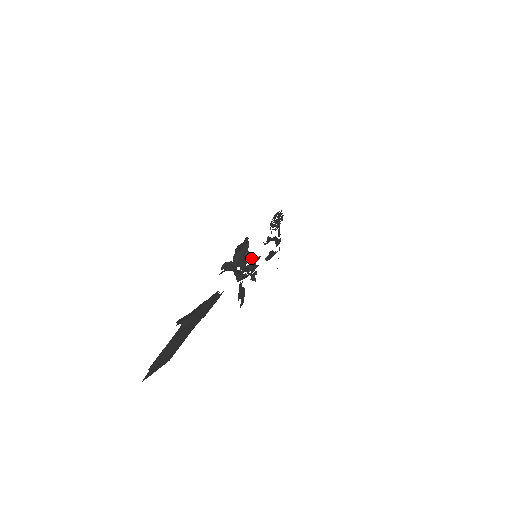
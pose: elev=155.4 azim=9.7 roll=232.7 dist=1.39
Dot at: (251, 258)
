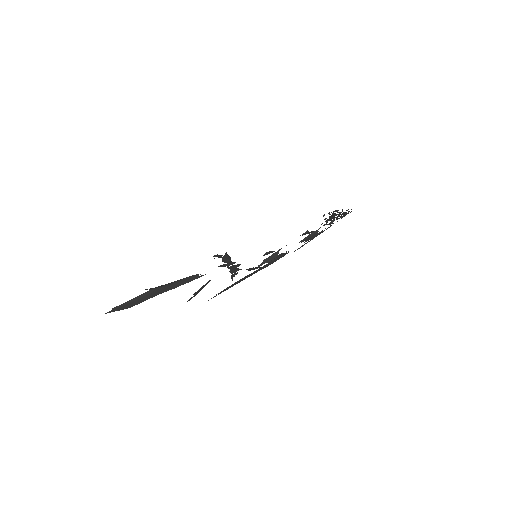
Dot at: occluded
